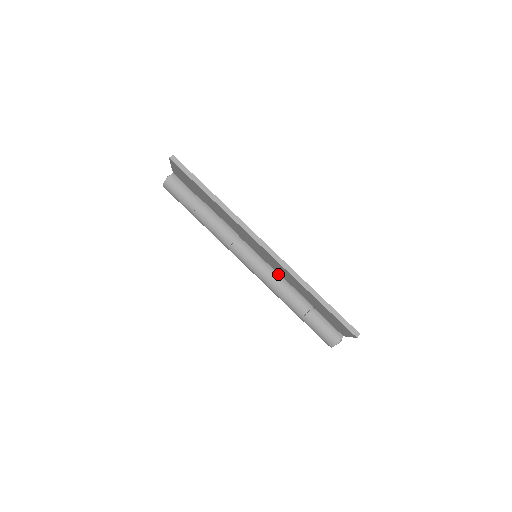
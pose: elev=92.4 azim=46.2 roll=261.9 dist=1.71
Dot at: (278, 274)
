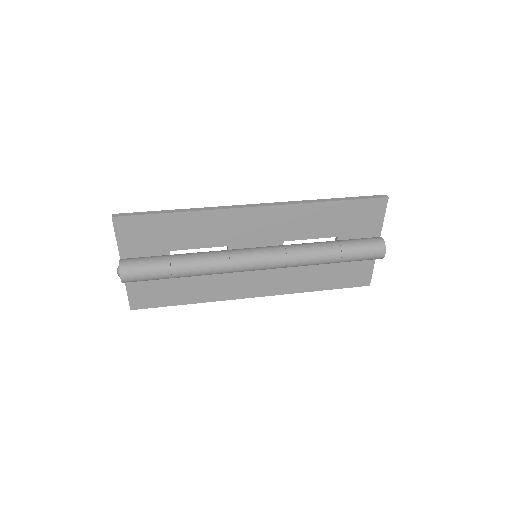
Dot at: (287, 245)
